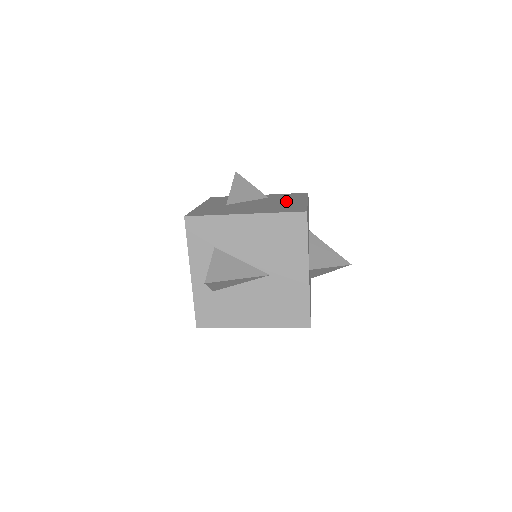
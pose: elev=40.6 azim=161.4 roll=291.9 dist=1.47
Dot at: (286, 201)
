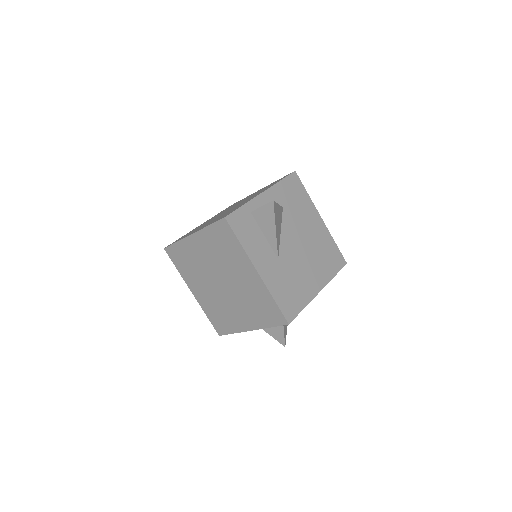
Dot at: (310, 225)
